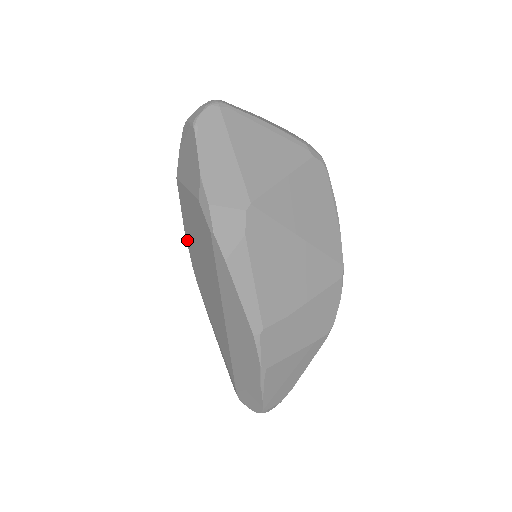
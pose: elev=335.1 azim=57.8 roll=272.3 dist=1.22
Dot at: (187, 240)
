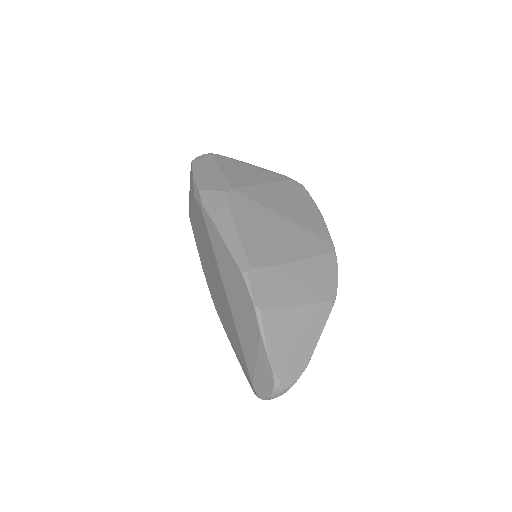
Dot at: (204, 271)
